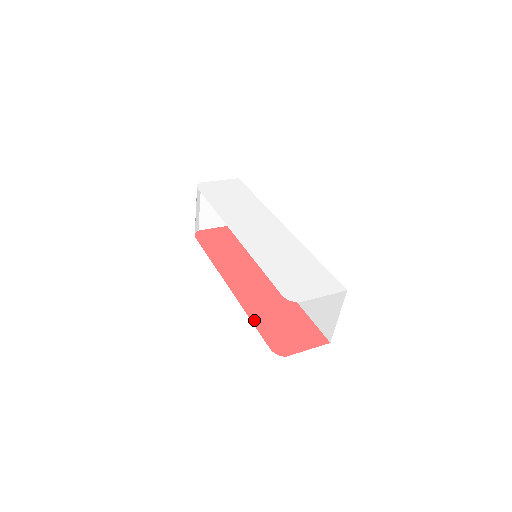
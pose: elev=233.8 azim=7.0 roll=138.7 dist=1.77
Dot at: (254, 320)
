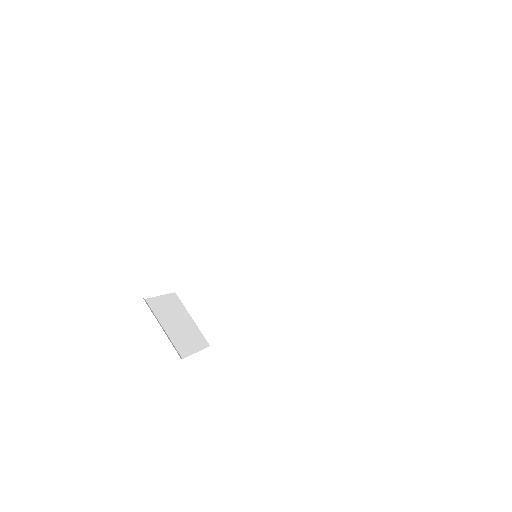
Dot at: occluded
